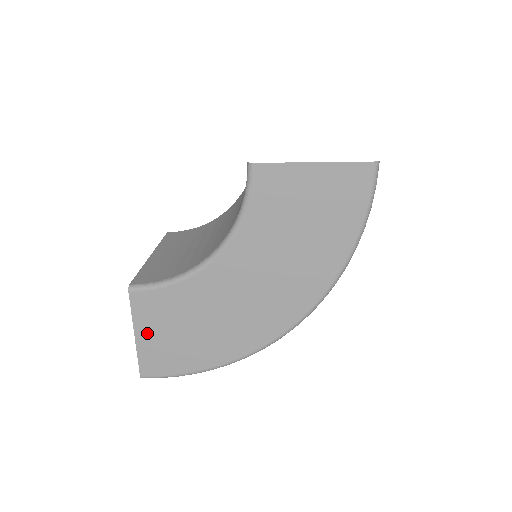
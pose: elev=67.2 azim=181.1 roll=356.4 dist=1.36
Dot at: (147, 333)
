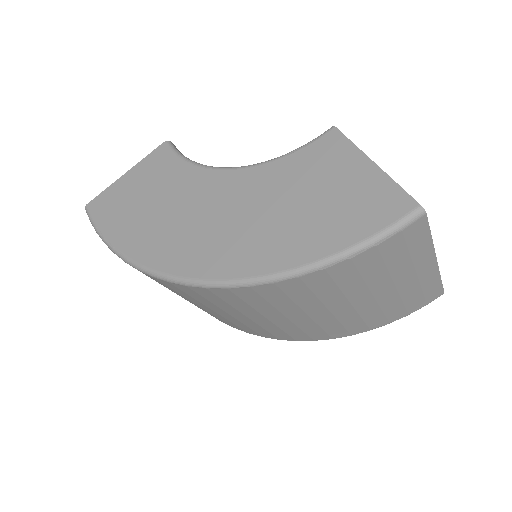
Dot at: (131, 179)
